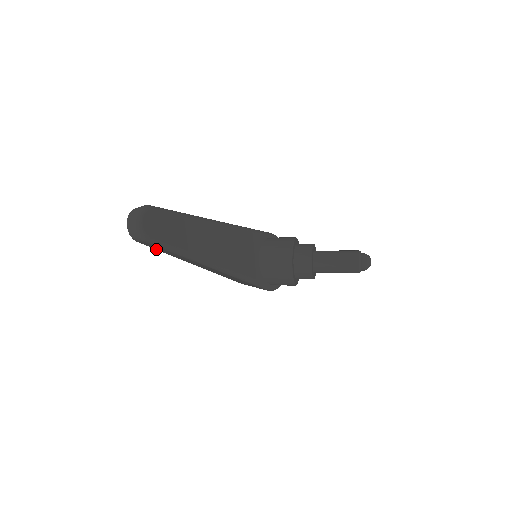
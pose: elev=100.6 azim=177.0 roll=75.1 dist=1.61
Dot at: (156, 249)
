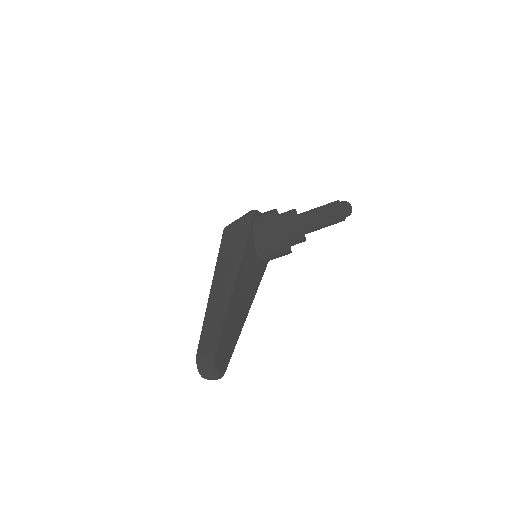
Dot at: occluded
